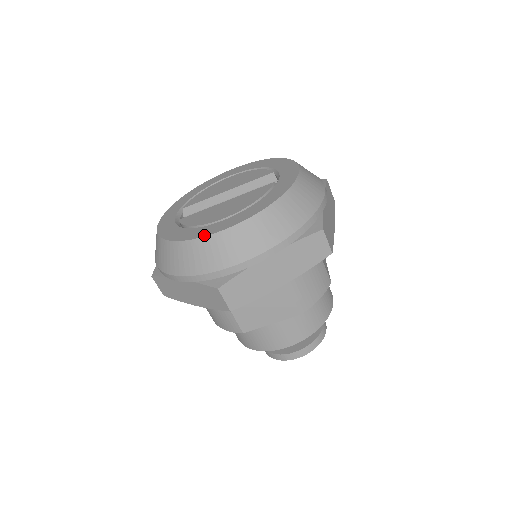
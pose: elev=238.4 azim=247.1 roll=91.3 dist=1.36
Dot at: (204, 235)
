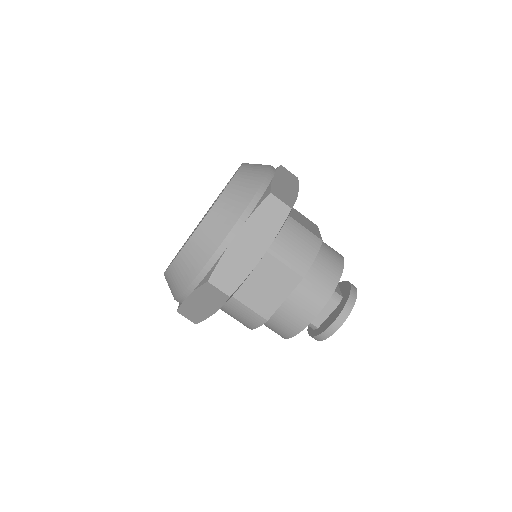
Dot at: (182, 248)
